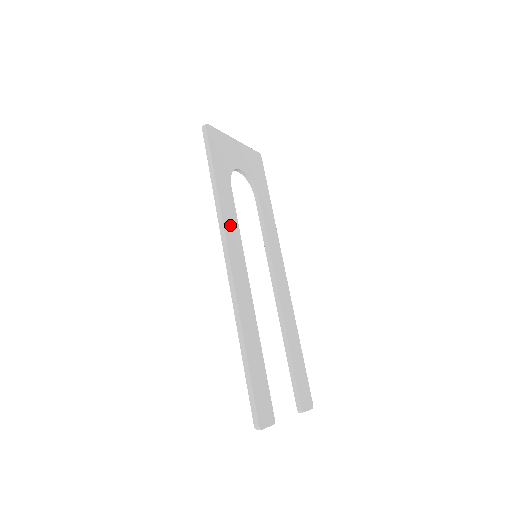
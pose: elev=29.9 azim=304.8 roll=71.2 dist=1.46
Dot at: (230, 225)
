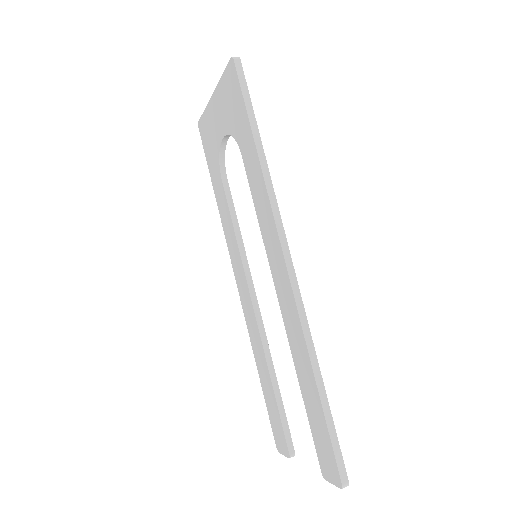
Dot at: occluded
